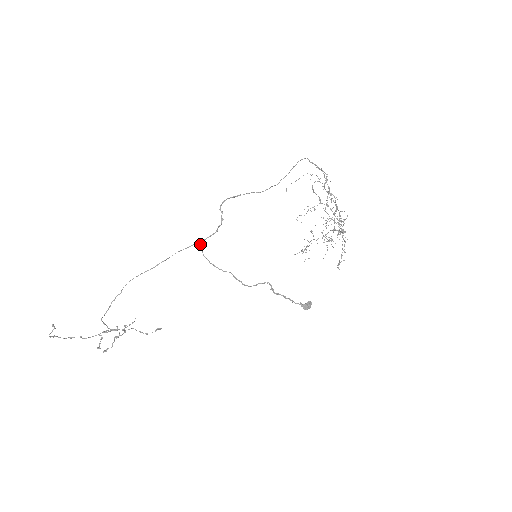
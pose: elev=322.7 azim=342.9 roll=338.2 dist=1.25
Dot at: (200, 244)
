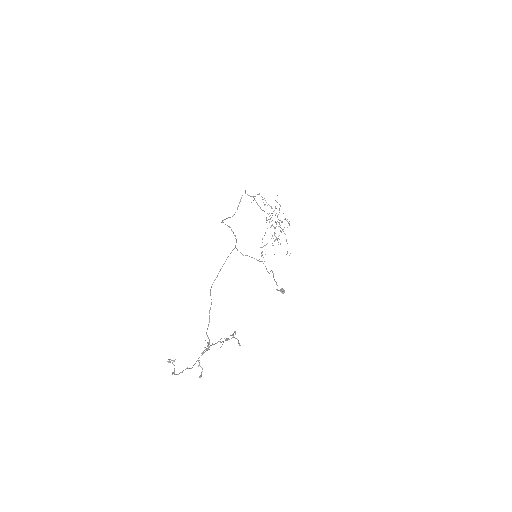
Dot at: (236, 248)
